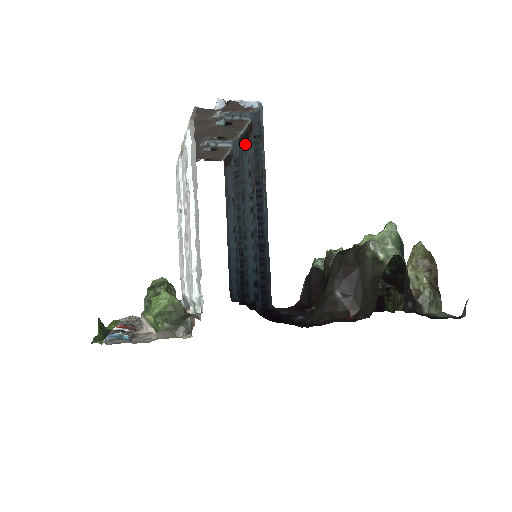
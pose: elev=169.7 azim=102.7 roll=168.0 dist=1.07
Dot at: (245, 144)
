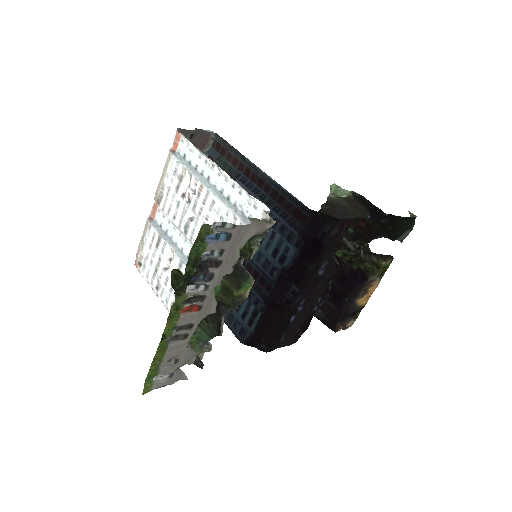
Dot at: occluded
